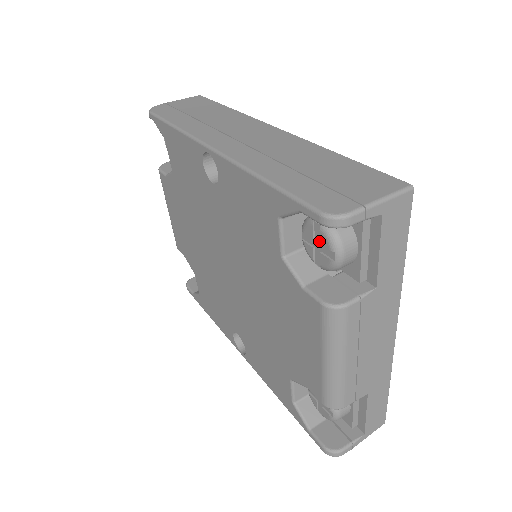
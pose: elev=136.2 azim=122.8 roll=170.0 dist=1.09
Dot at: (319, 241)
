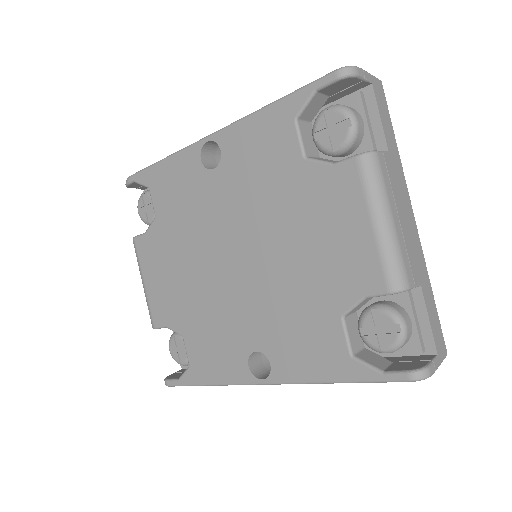
Dot at: (332, 125)
